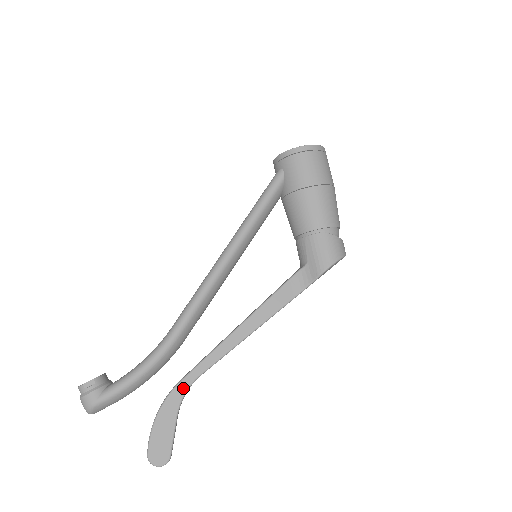
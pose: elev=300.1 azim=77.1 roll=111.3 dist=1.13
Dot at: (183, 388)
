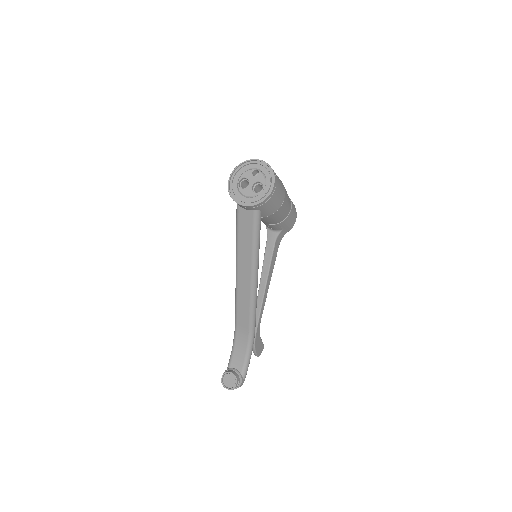
Dot at: (258, 330)
